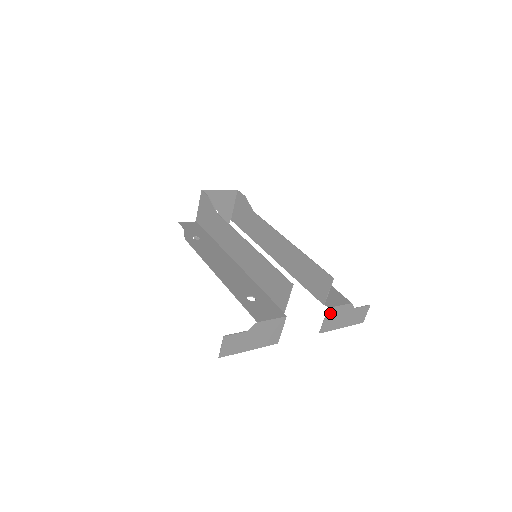
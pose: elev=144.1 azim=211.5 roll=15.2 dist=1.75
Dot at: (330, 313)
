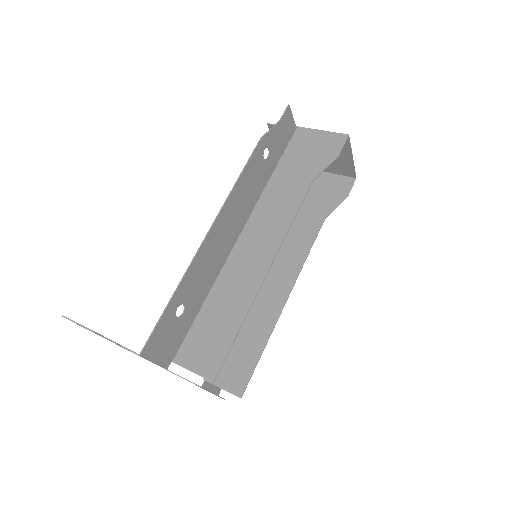
Dot at: occluded
